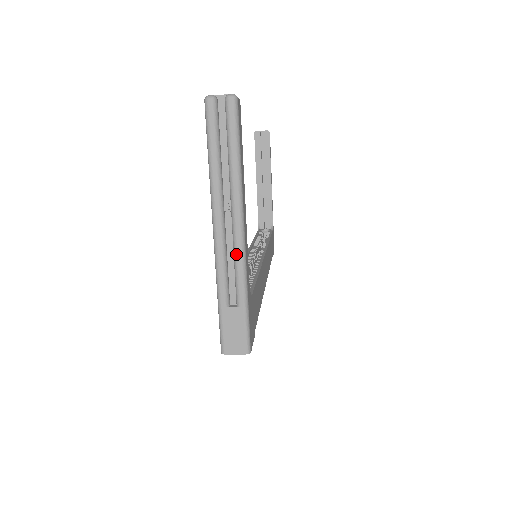
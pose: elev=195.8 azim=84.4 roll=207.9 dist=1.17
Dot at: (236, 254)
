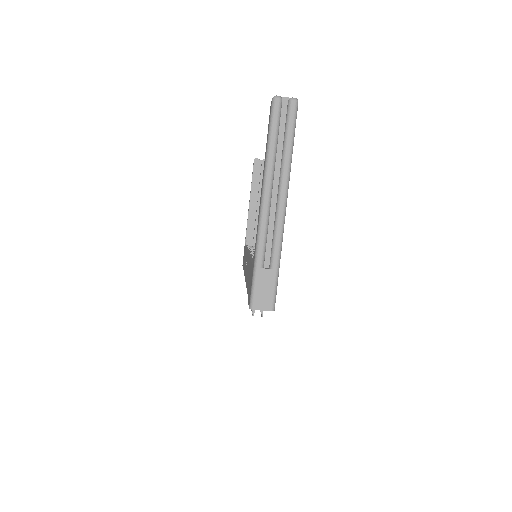
Dot at: (277, 224)
